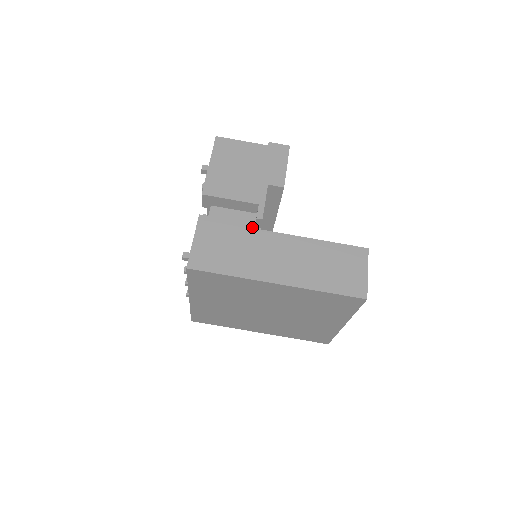
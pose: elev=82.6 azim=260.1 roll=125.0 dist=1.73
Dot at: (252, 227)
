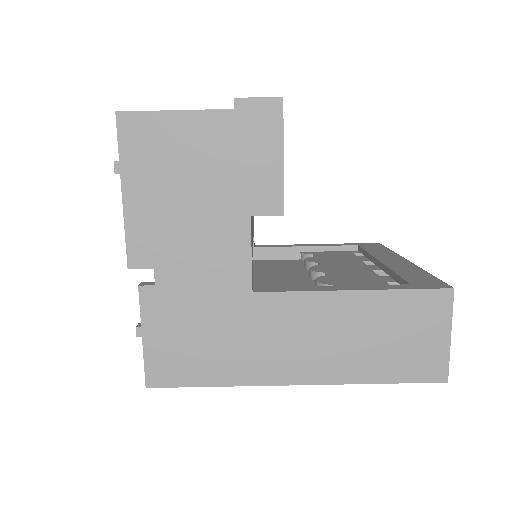
Dot at: (237, 291)
